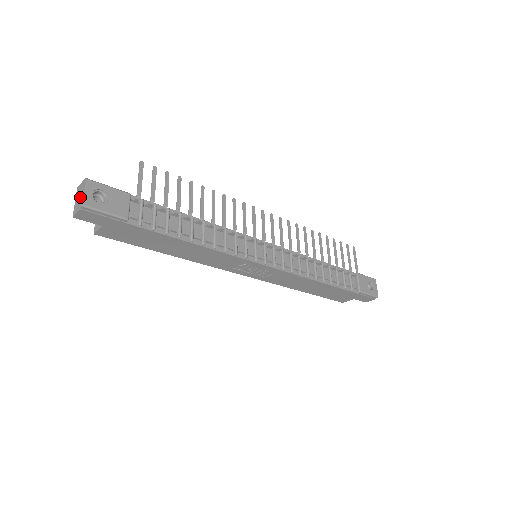
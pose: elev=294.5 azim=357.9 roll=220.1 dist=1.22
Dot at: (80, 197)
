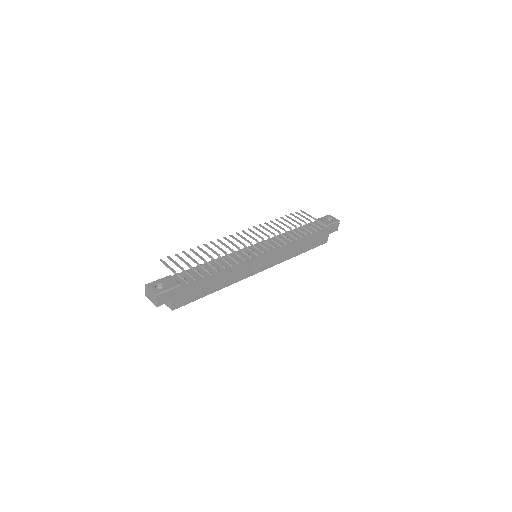
Dot at: (151, 295)
